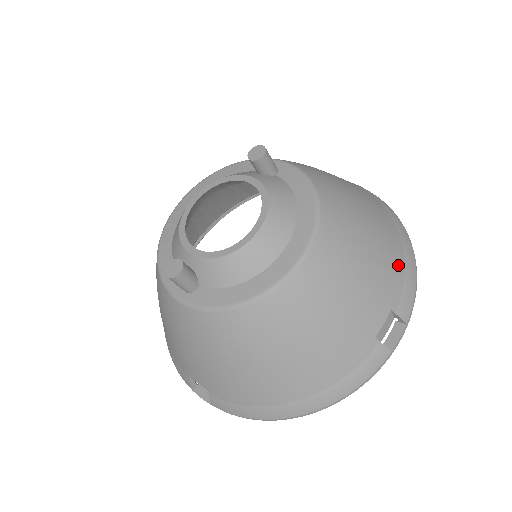
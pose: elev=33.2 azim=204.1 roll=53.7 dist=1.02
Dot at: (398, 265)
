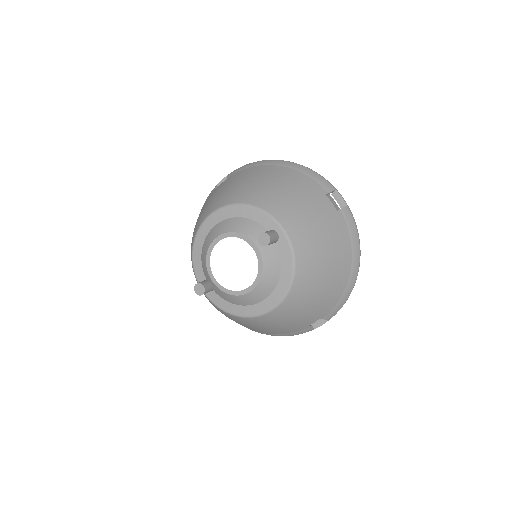
Dot at: (336, 298)
